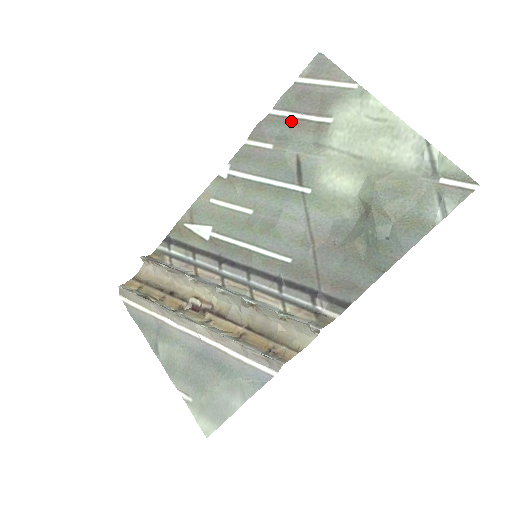
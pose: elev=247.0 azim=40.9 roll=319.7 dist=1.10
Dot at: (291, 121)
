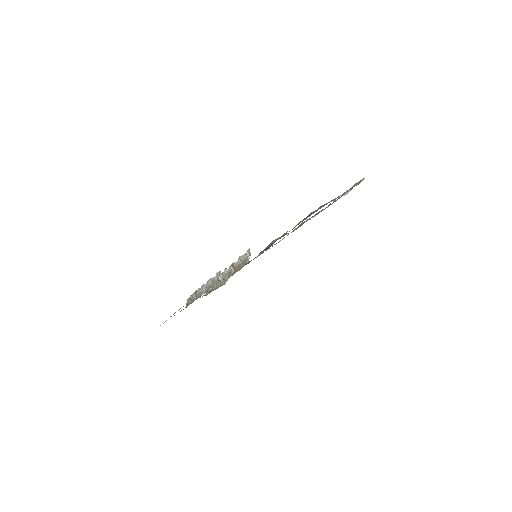
Dot at: occluded
